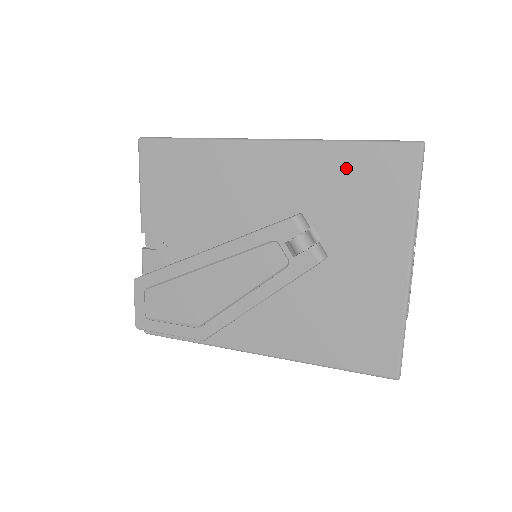
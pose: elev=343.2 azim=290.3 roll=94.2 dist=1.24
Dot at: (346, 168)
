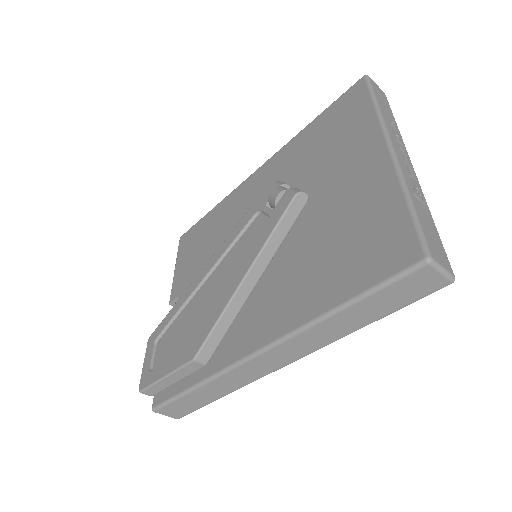
Dot at: (314, 134)
